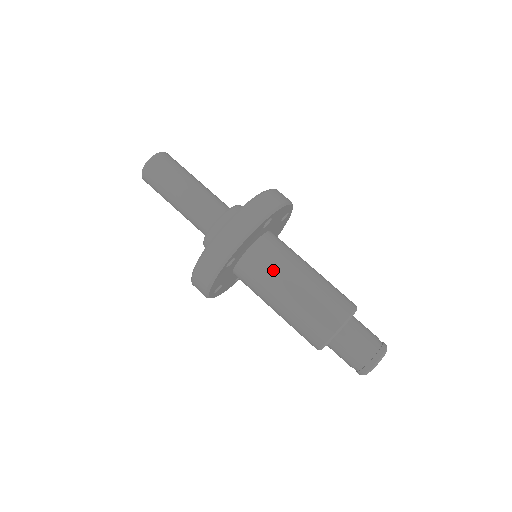
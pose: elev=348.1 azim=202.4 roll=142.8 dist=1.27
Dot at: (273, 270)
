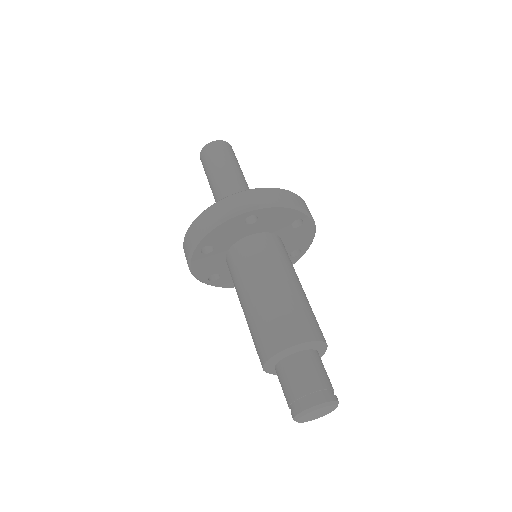
Dot at: (277, 260)
